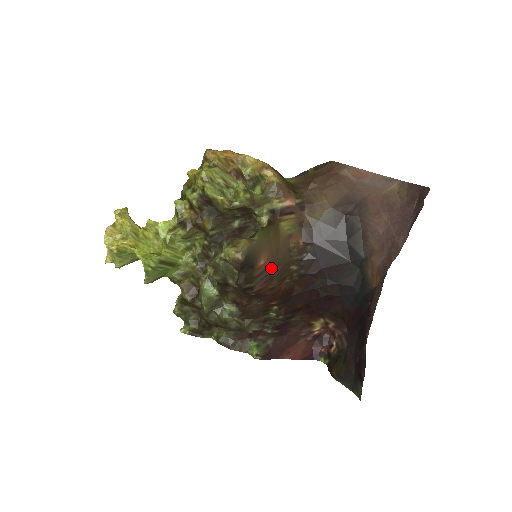
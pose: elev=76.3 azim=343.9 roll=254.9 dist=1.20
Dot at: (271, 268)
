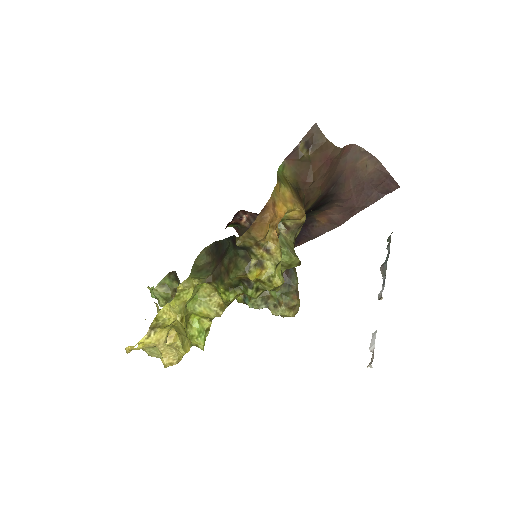
Dot at: occluded
